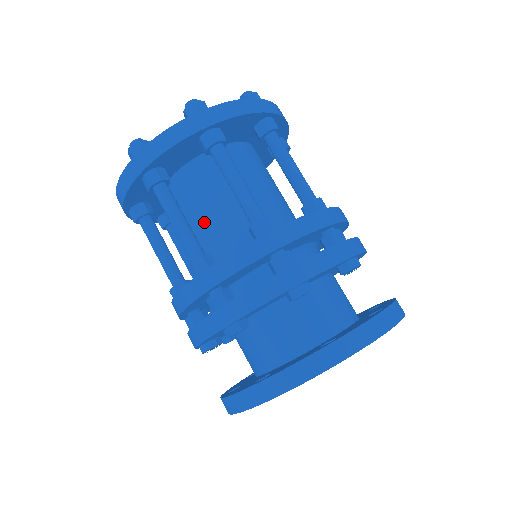
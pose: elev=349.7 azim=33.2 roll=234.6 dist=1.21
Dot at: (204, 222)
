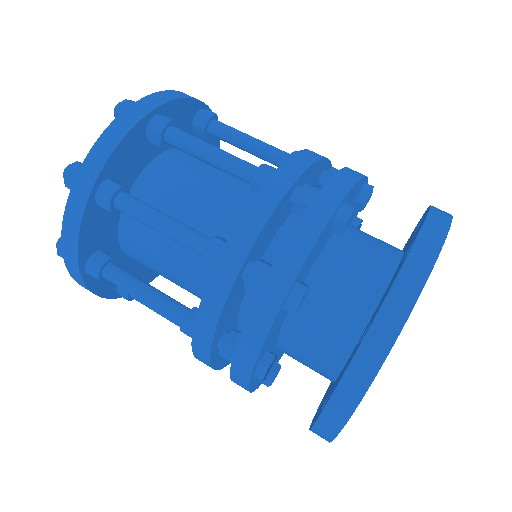
Dot at: (188, 224)
